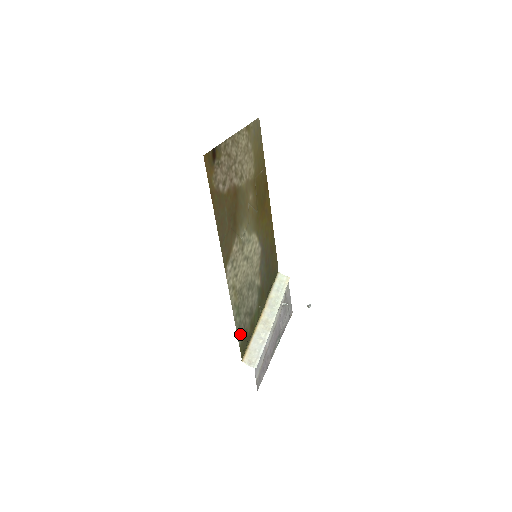
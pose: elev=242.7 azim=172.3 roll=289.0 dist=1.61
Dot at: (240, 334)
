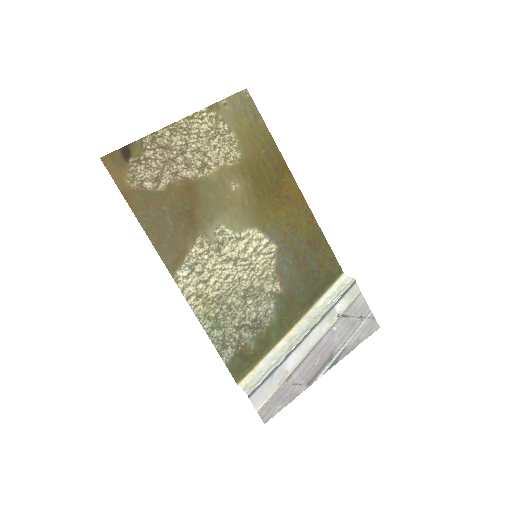
Dot at: (227, 351)
